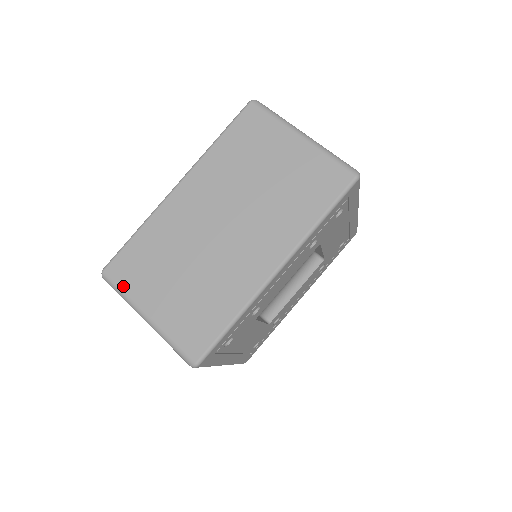
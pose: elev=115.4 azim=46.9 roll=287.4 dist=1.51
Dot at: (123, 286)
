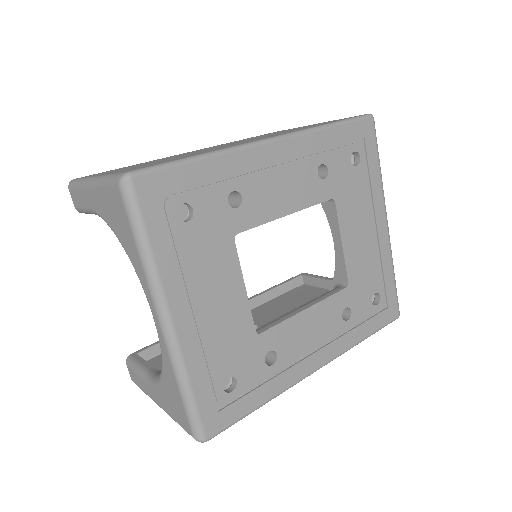
Dot at: occluded
